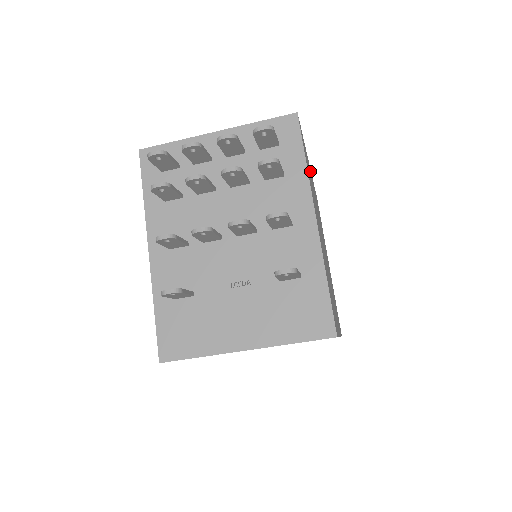
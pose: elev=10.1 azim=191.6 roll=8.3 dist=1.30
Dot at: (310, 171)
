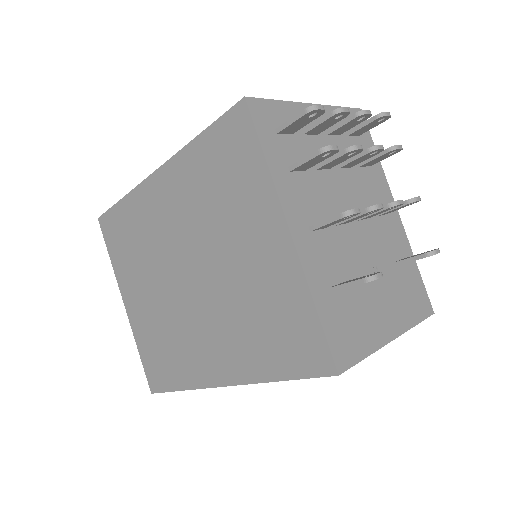
Dot at: occluded
